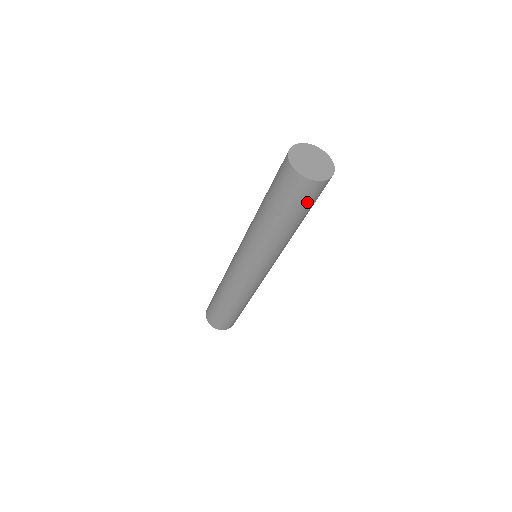
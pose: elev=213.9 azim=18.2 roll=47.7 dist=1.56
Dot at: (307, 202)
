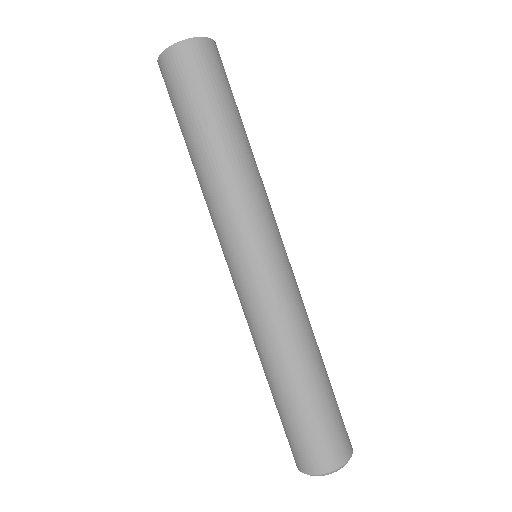
Dot at: (214, 78)
